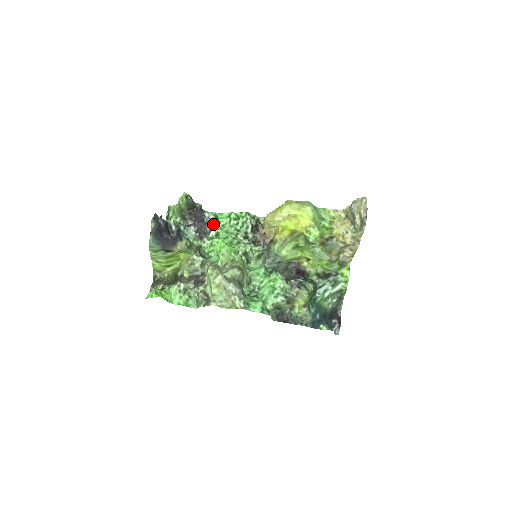
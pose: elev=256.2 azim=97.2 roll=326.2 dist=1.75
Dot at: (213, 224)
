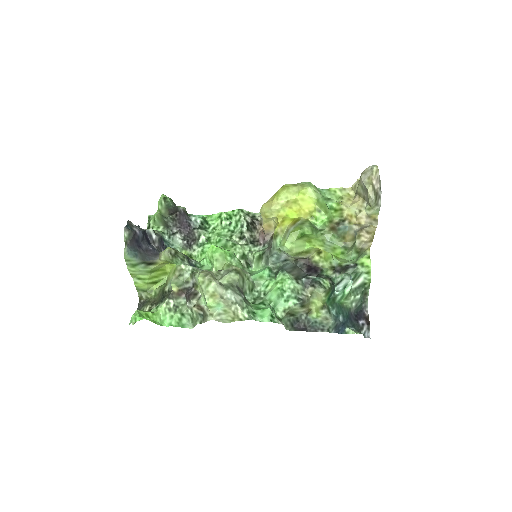
Dot at: (202, 228)
